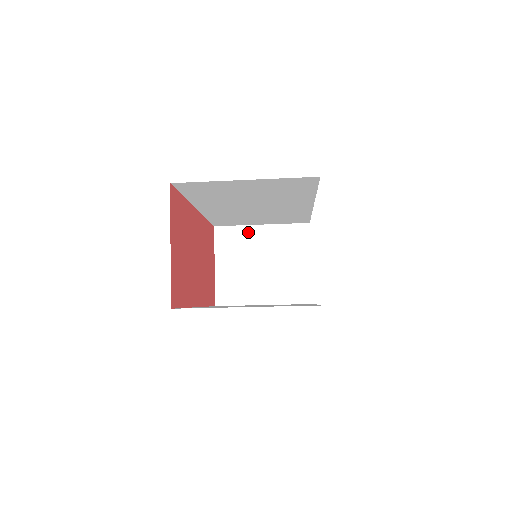
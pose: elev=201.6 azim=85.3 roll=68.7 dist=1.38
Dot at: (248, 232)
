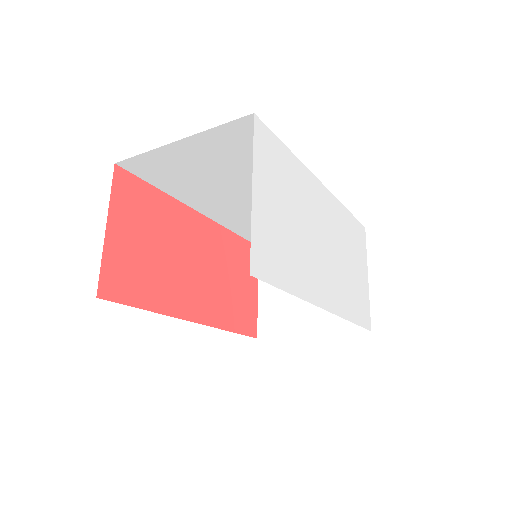
Dot at: occluded
